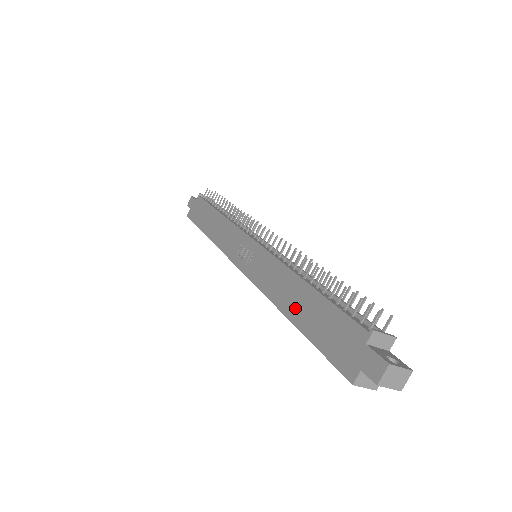
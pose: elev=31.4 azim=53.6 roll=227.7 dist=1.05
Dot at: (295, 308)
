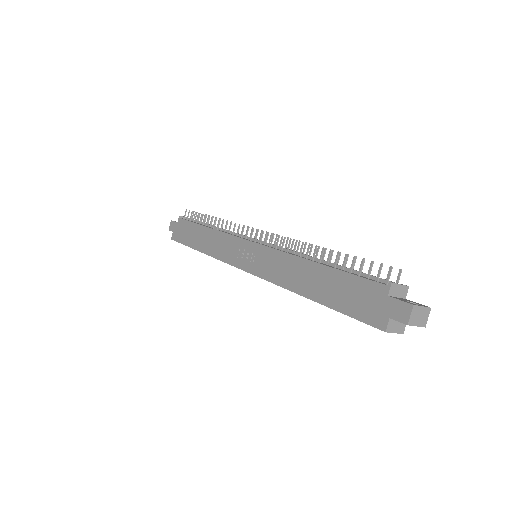
Dot at: (312, 287)
